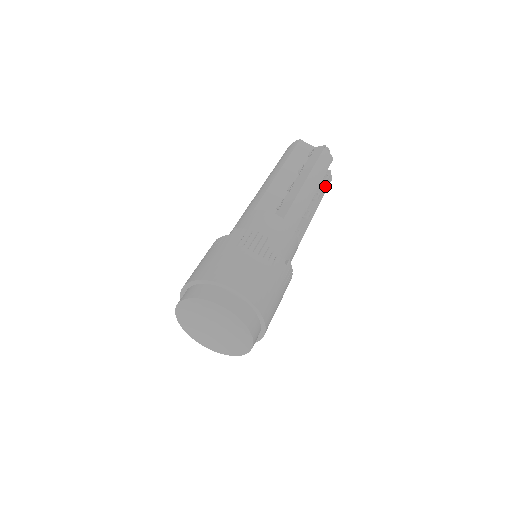
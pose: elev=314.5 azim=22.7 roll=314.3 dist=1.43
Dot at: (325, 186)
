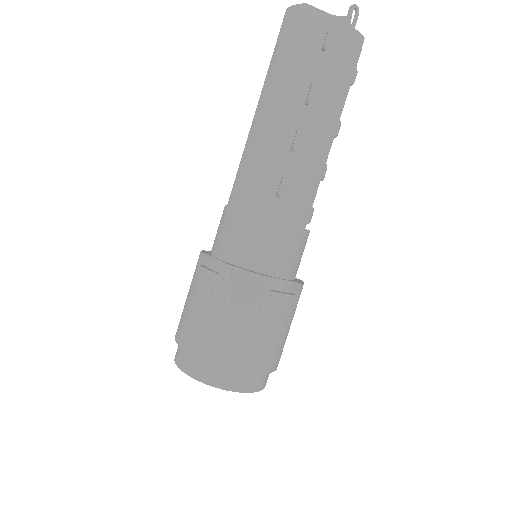
Dot at: occluded
